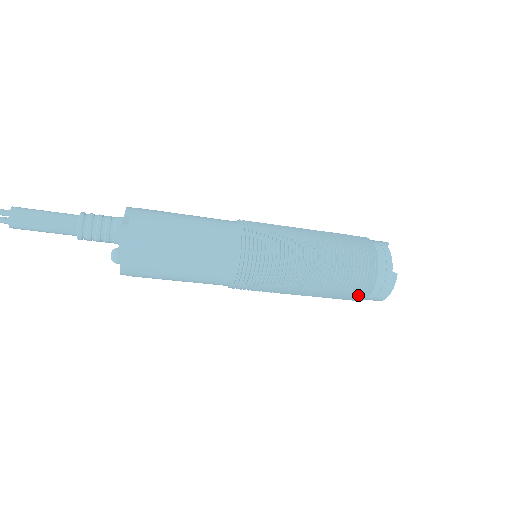
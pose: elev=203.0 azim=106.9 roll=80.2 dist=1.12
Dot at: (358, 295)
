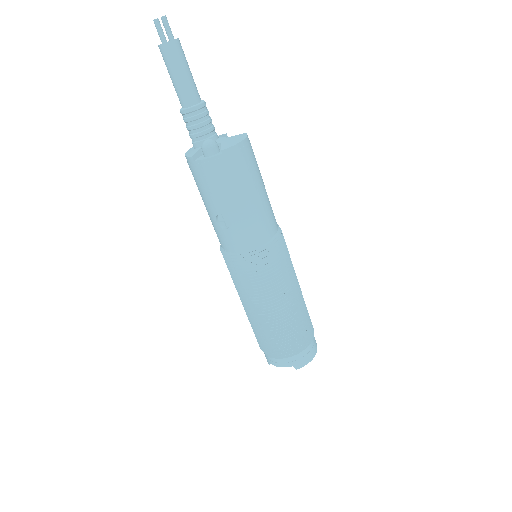
Dot at: (310, 331)
